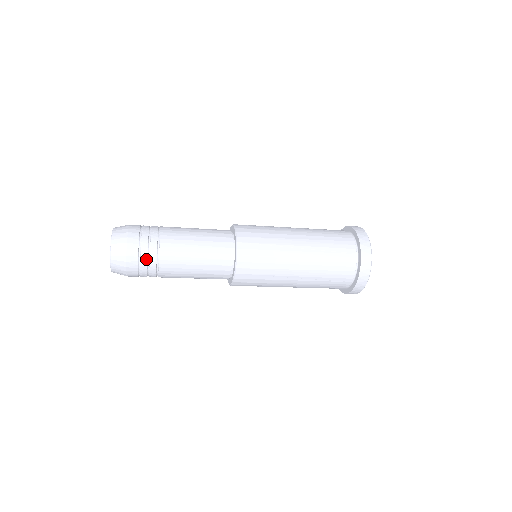
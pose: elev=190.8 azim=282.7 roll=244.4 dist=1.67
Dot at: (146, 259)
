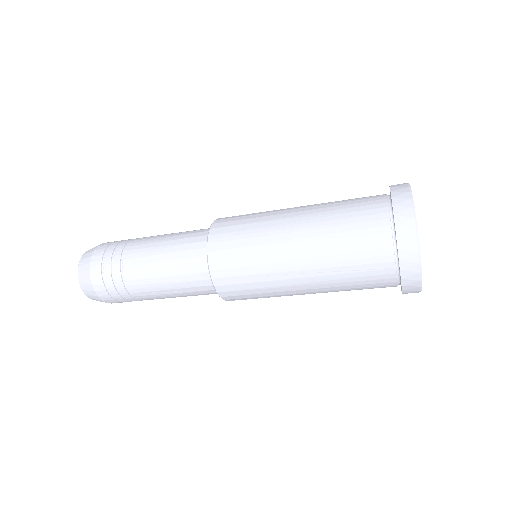
Dot at: (123, 300)
